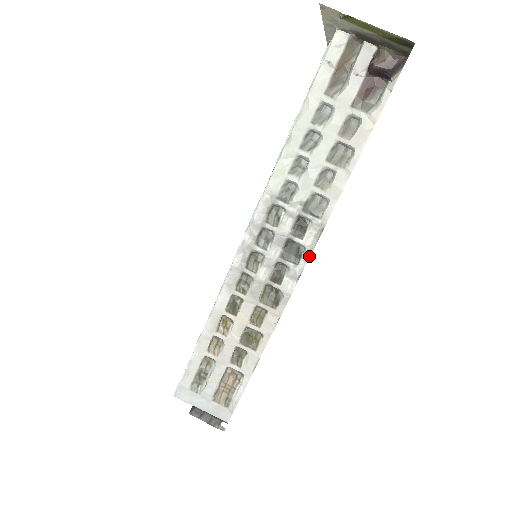
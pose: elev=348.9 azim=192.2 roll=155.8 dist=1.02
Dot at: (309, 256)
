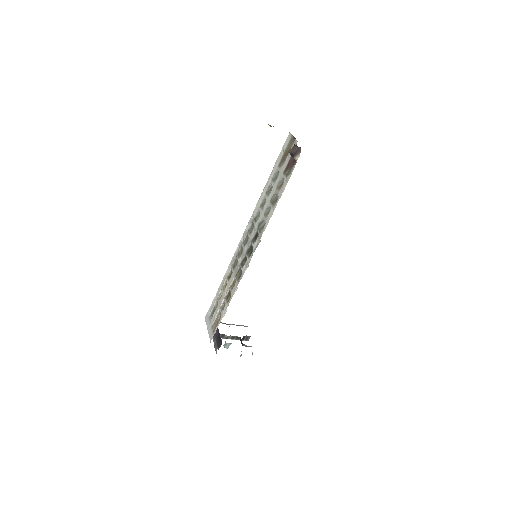
Dot at: occluded
